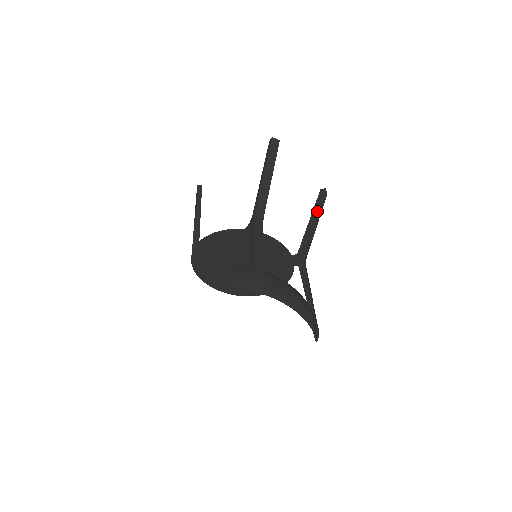
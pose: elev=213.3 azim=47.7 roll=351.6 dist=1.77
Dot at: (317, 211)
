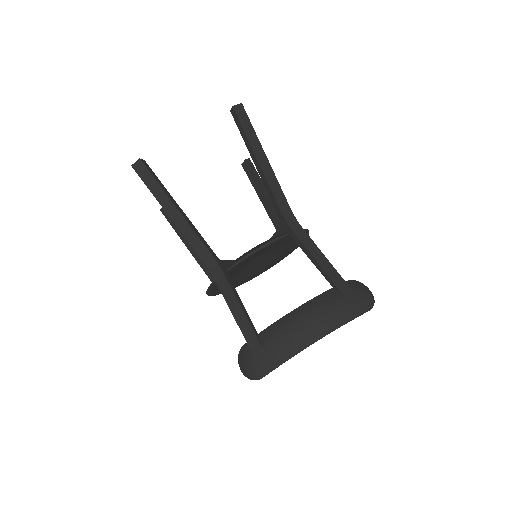
Dot at: (251, 150)
